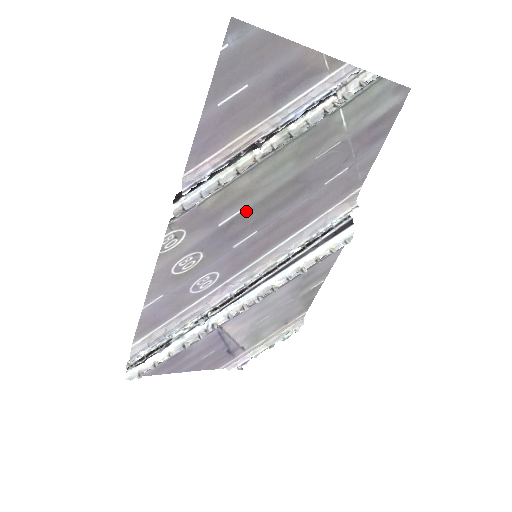
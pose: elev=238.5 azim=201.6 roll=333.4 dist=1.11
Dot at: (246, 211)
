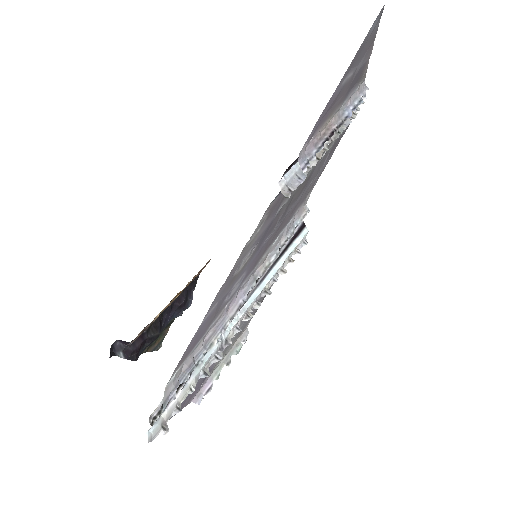
Dot at: (287, 202)
